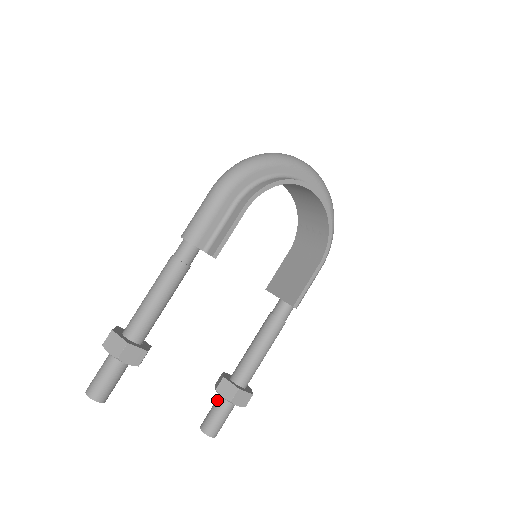
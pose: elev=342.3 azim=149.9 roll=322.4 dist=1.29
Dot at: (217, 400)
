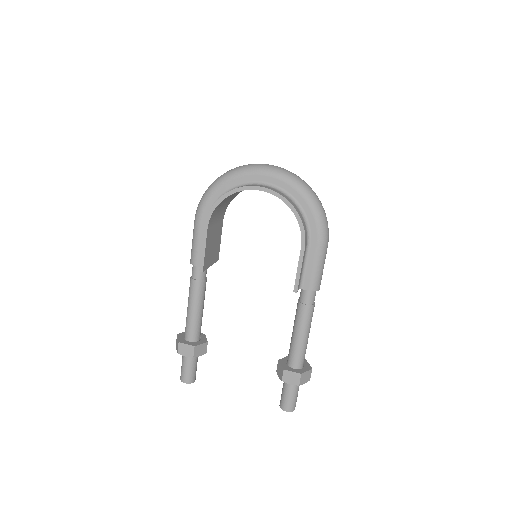
Dot at: occluded
